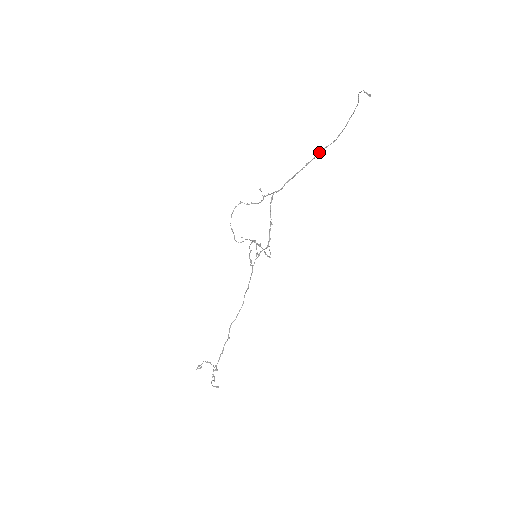
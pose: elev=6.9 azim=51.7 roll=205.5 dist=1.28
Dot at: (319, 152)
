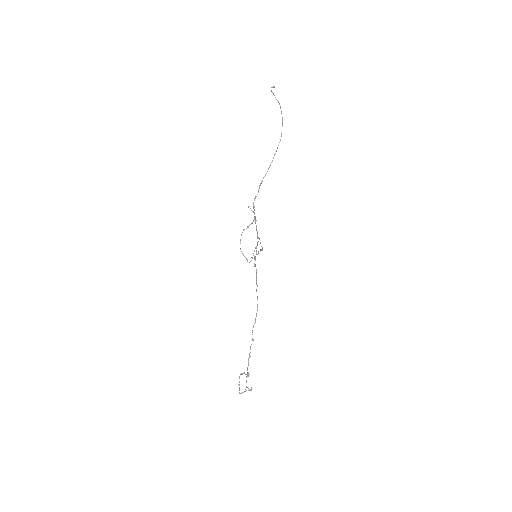
Dot at: (274, 155)
